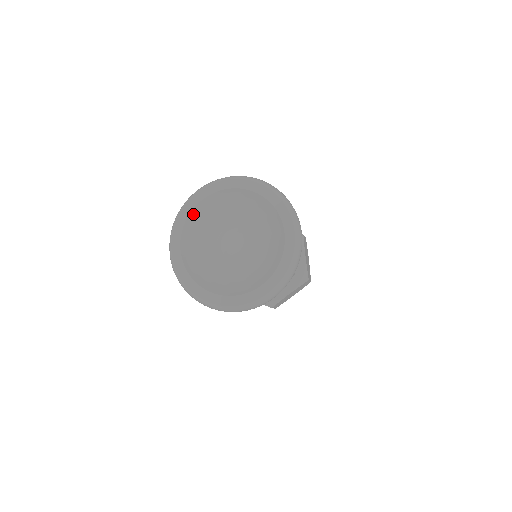
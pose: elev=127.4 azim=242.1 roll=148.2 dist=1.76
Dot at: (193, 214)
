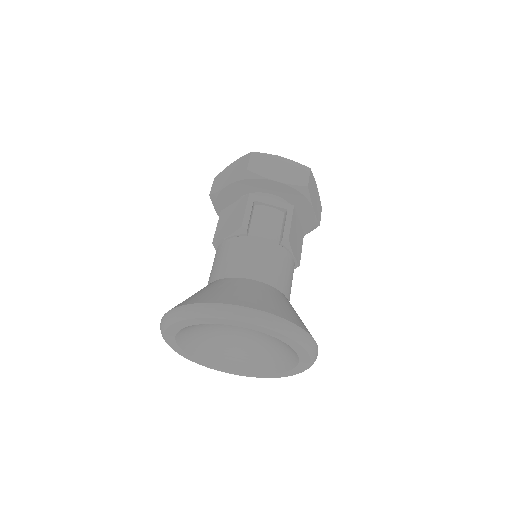
Dot at: (181, 331)
